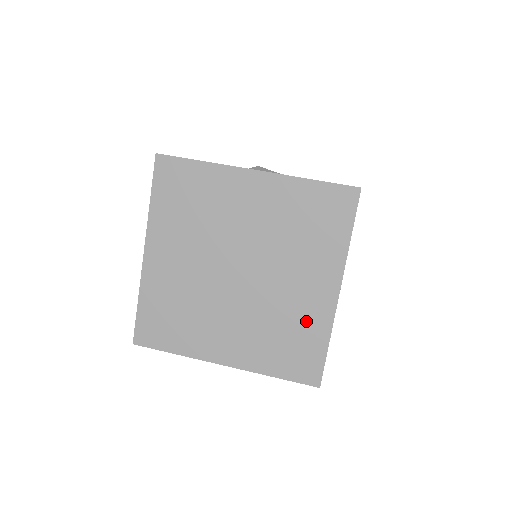
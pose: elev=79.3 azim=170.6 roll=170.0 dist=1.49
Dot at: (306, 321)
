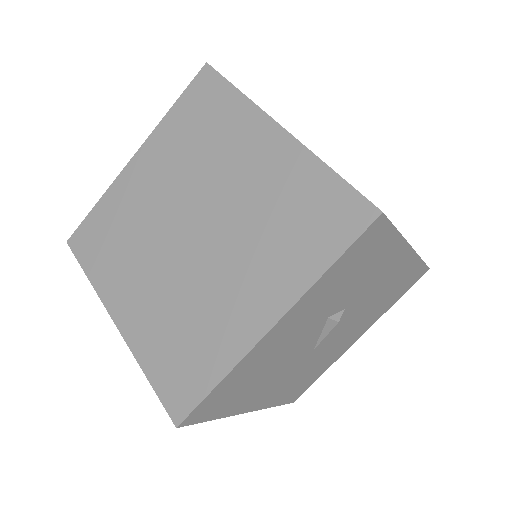
Dot at: (287, 183)
